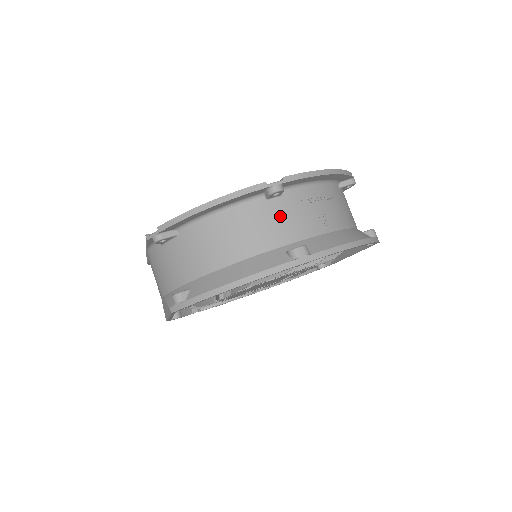
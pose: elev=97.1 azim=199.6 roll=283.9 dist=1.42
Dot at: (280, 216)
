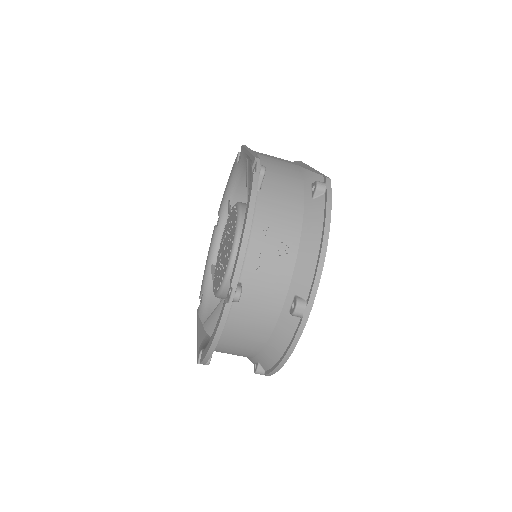
Dot at: (258, 295)
